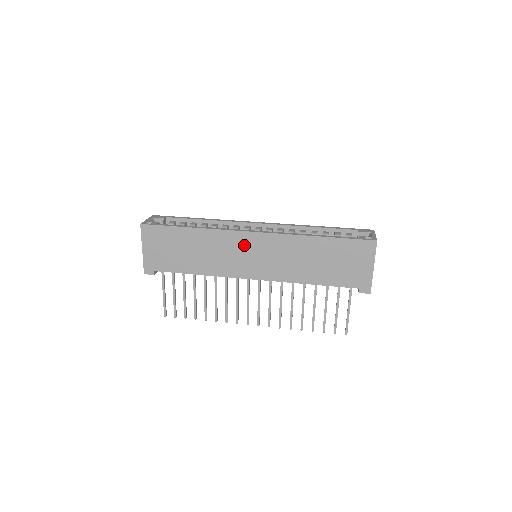
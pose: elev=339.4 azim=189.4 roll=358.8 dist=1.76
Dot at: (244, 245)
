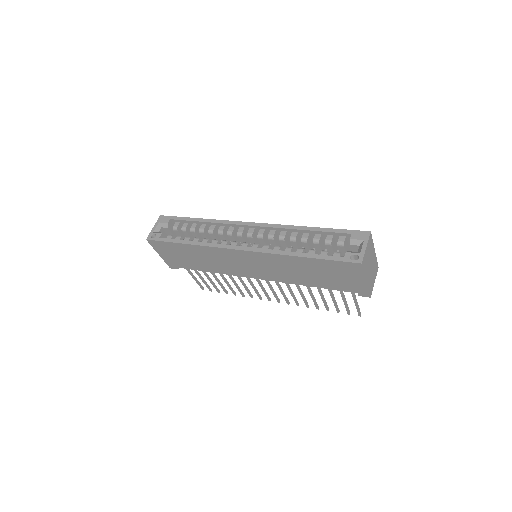
Dot at: (236, 258)
